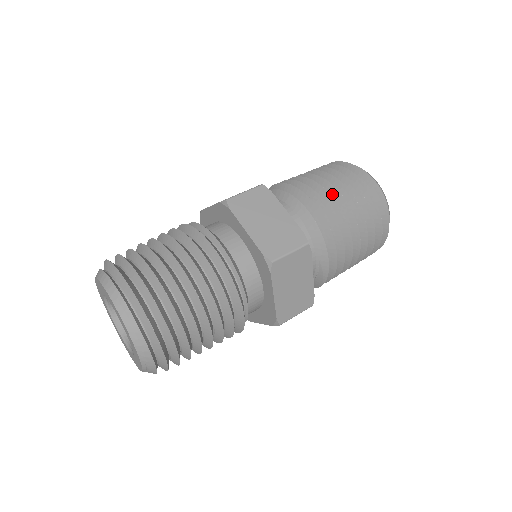
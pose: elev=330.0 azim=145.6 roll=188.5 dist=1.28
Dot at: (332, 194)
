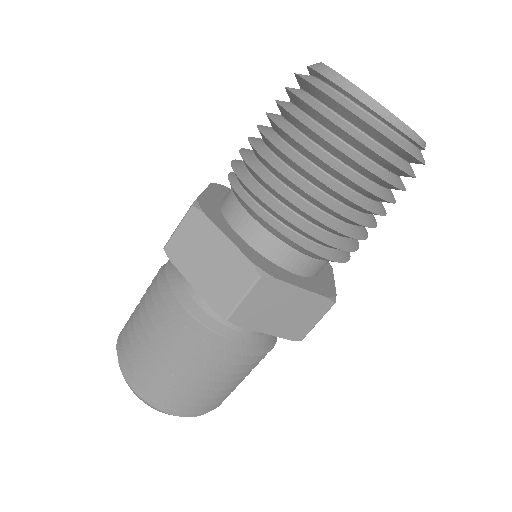
Dot at: (286, 161)
